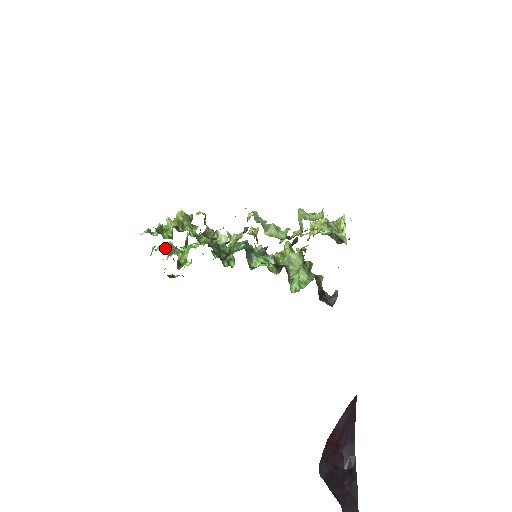
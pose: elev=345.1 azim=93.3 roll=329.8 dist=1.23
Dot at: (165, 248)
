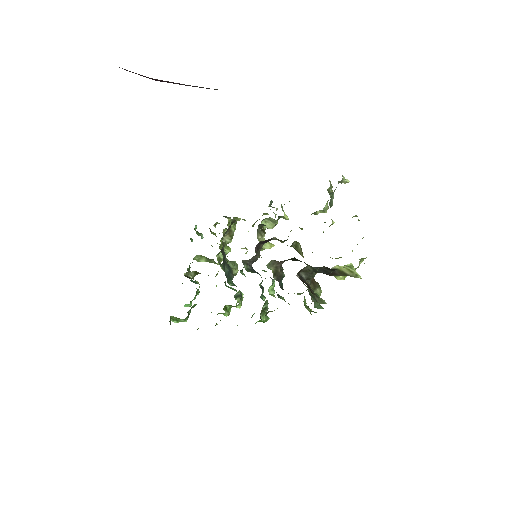
Dot at: (190, 271)
